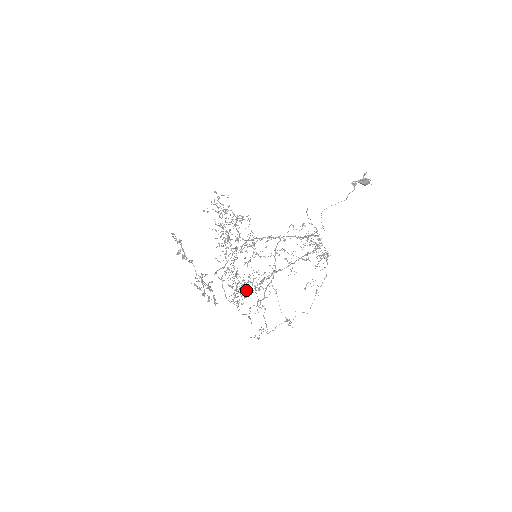
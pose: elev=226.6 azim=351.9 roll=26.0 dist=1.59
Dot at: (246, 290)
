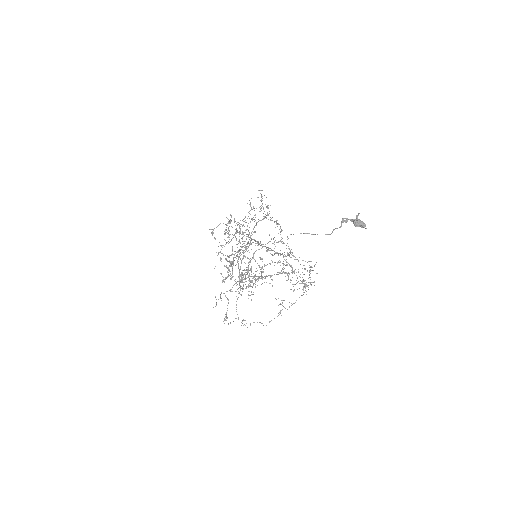
Dot at: (253, 284)
